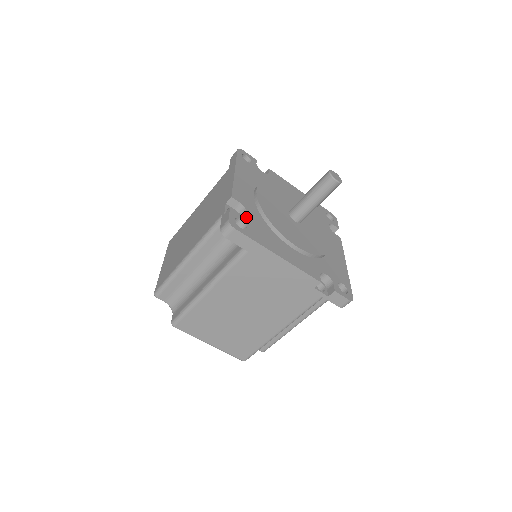
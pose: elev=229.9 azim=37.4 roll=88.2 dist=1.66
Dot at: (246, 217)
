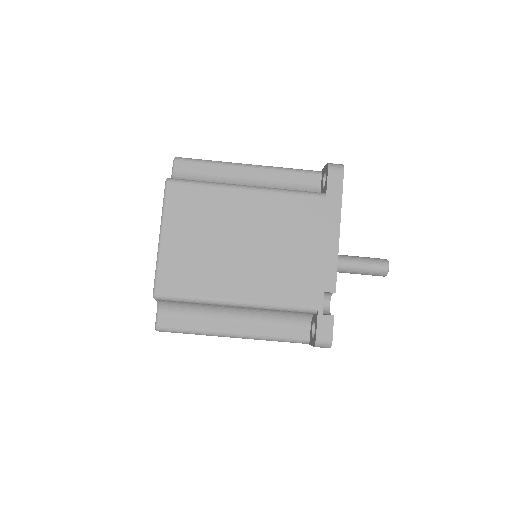
Dot at: occluded
